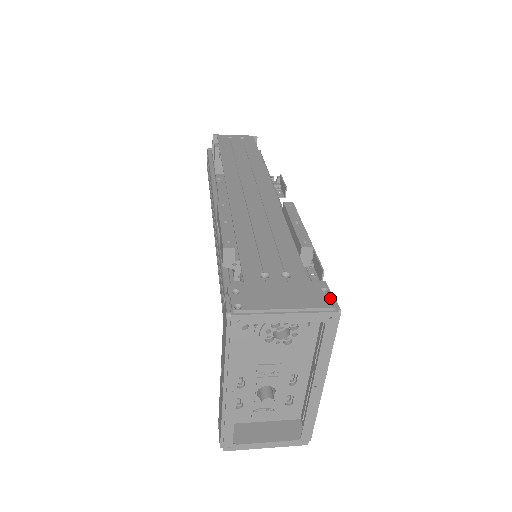
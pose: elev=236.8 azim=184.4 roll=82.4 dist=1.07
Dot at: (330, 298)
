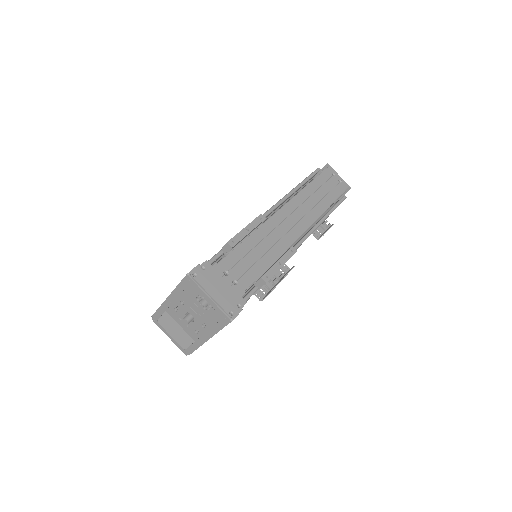
Dot at: (235, 311)
